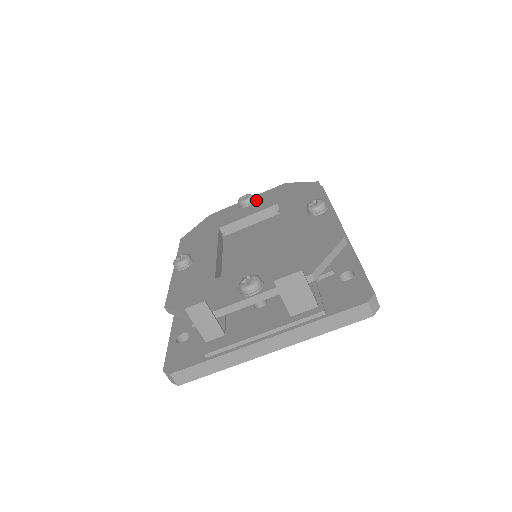
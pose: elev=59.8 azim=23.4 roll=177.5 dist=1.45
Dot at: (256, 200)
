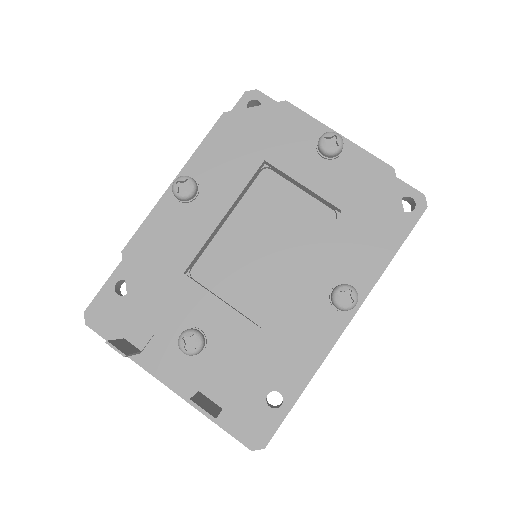
Dot at: (340, 158)
